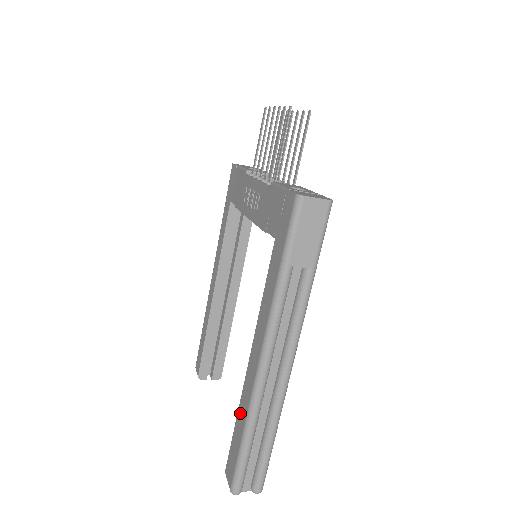
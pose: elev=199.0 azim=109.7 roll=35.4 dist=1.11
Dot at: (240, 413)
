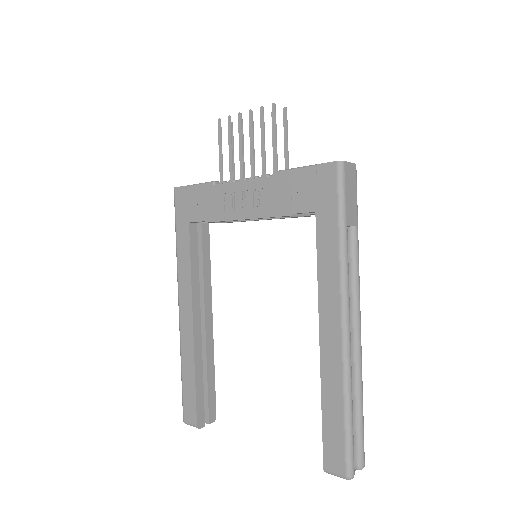
Dot at: (328, 394)
